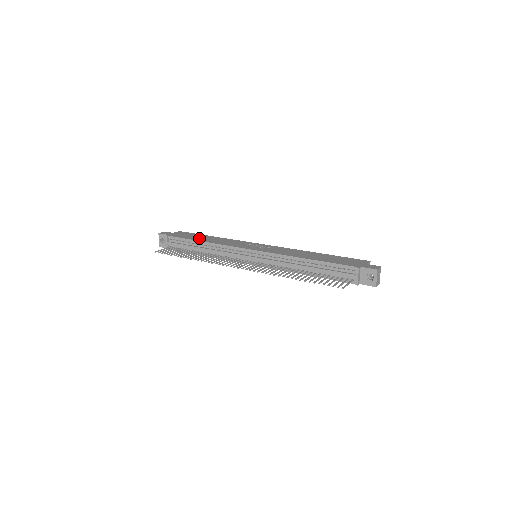
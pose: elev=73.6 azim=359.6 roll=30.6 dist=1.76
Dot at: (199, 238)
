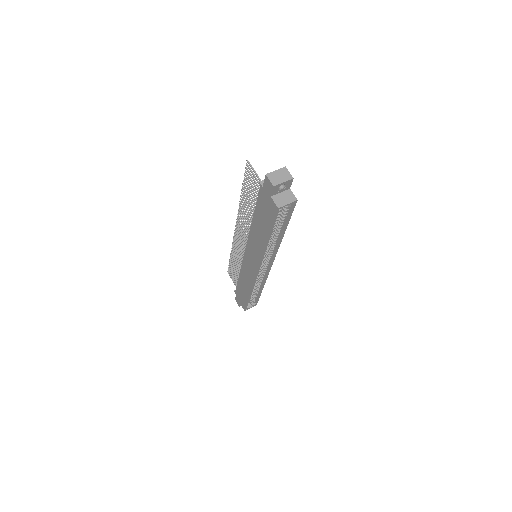
Dot at: occluded
